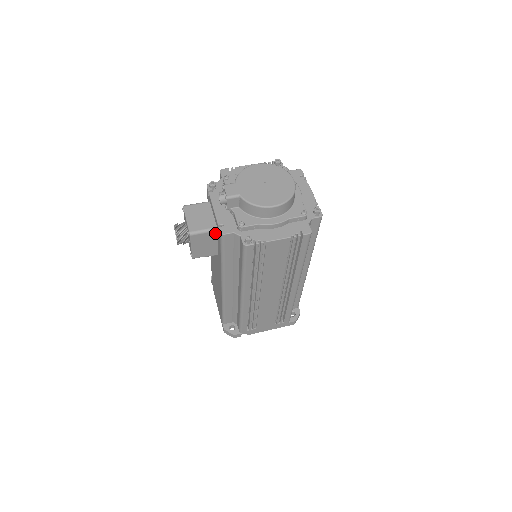
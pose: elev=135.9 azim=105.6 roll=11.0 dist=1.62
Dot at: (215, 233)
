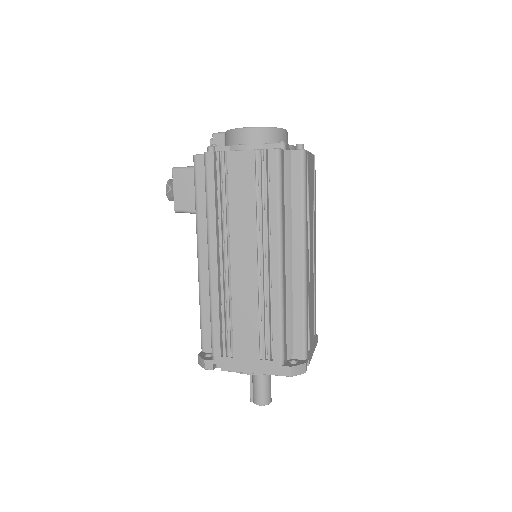
Dot at: occluded
